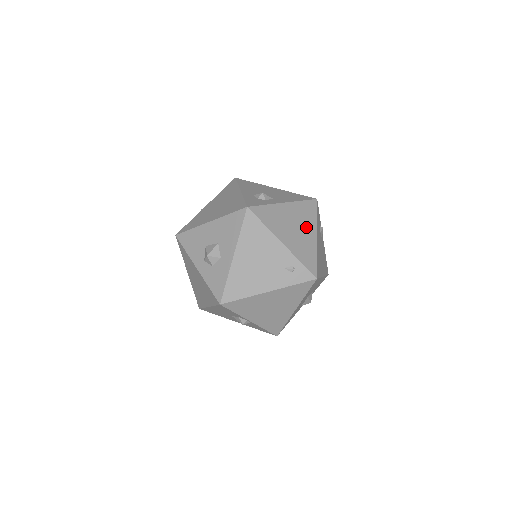
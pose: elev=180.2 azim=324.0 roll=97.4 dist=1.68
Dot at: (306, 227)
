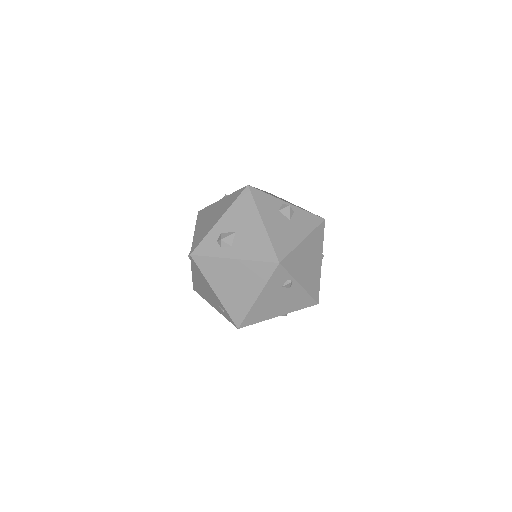
Dot at: (249, 286)
